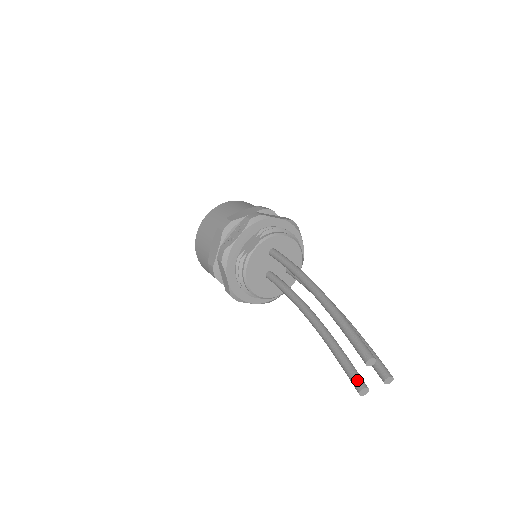
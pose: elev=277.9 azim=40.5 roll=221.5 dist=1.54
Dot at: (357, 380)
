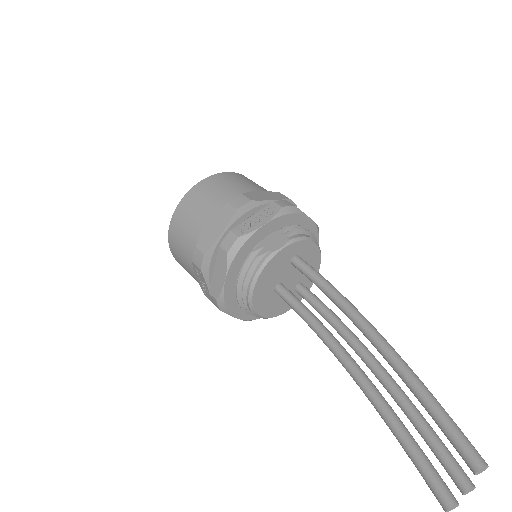
Dot at: (444, 488)
